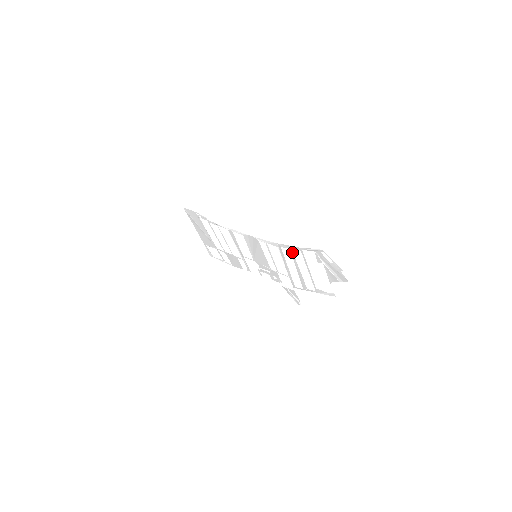
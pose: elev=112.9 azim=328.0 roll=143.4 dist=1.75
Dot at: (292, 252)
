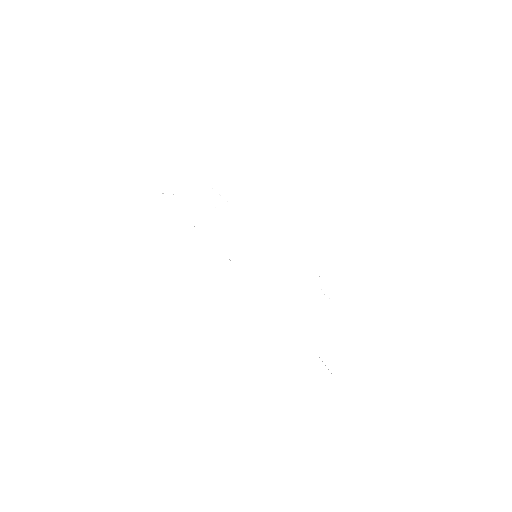
Dot at: occluded
